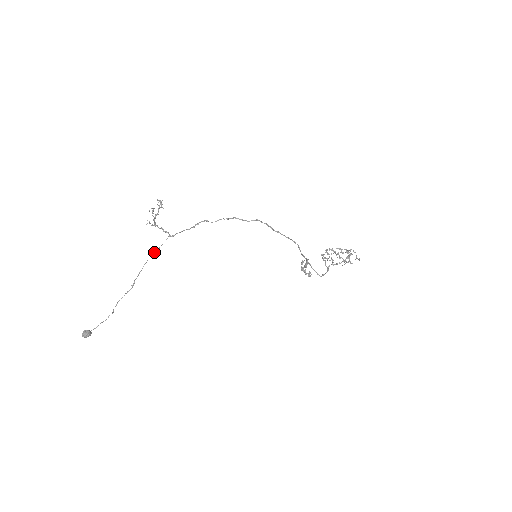
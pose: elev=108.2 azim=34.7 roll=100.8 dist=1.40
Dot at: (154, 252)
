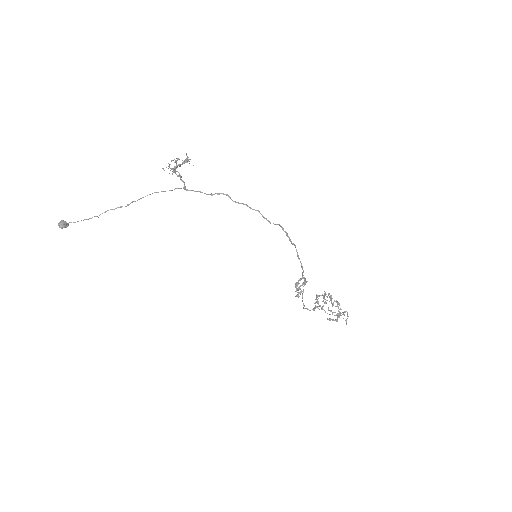
Dot at: (162, 191)
